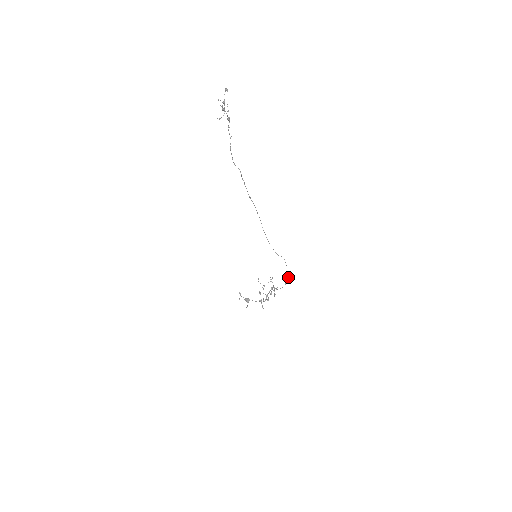
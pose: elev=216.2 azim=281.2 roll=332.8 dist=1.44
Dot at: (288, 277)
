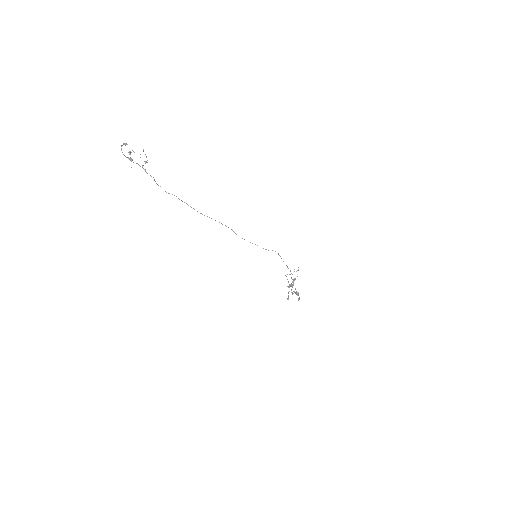
Dot at: (287, 267)
